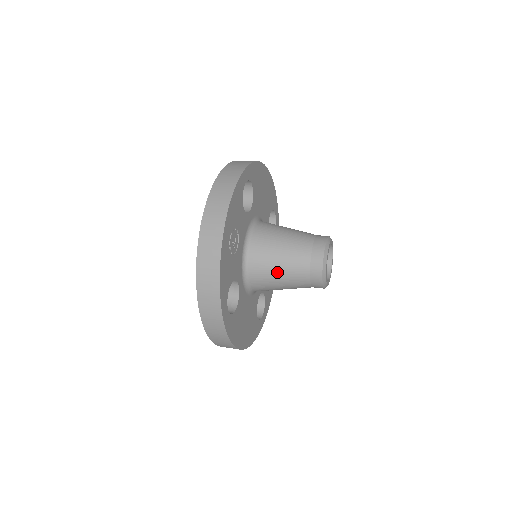
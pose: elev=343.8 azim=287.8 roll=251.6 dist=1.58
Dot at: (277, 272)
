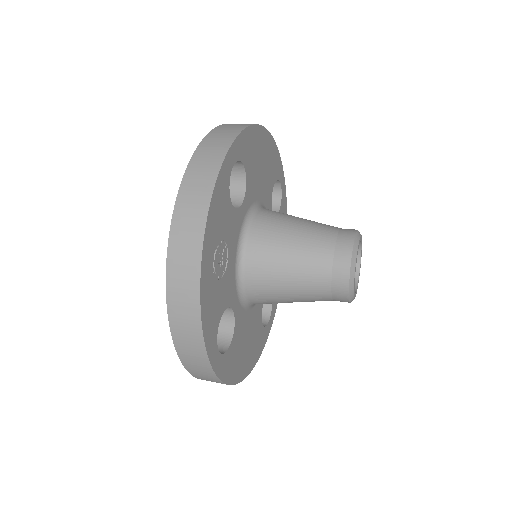
Dot at: (285, 288)
